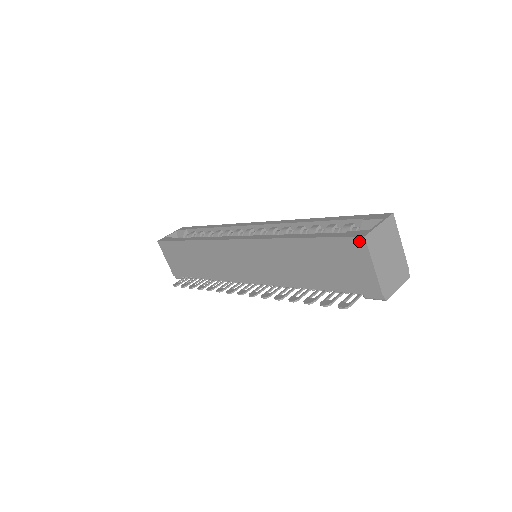
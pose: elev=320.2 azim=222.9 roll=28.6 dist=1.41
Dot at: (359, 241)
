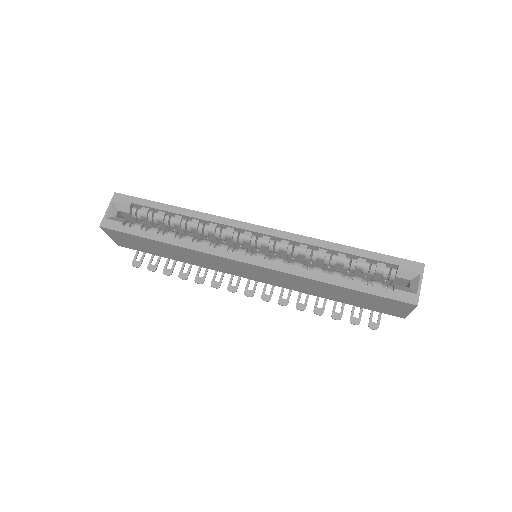
Dot at: (410, 305)
